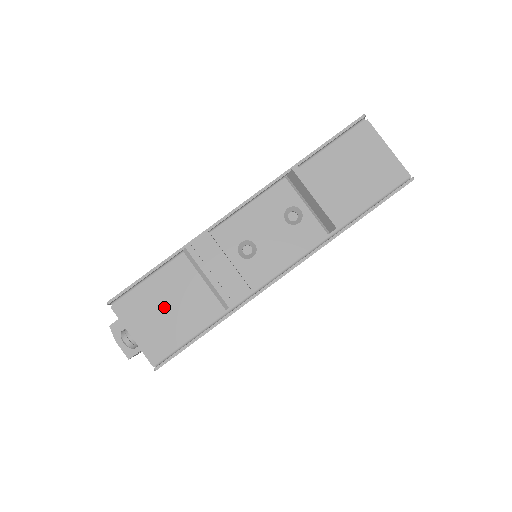
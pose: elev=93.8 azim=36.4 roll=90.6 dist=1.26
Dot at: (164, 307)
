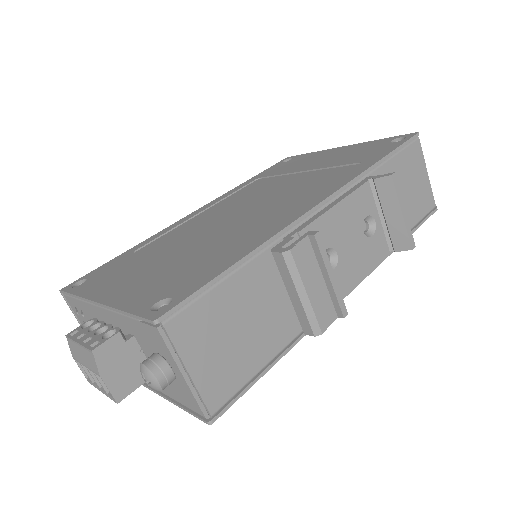
Dot at: (232, 329)
